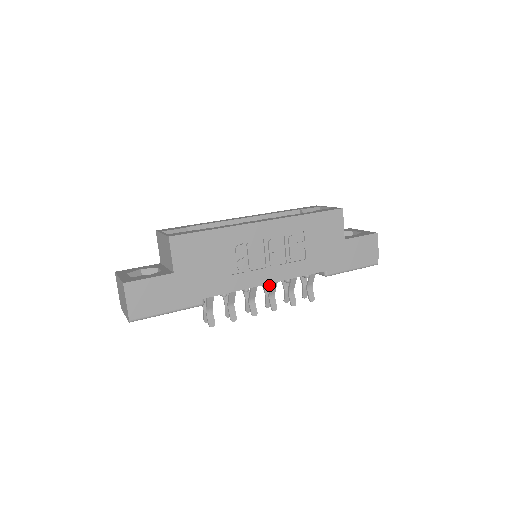
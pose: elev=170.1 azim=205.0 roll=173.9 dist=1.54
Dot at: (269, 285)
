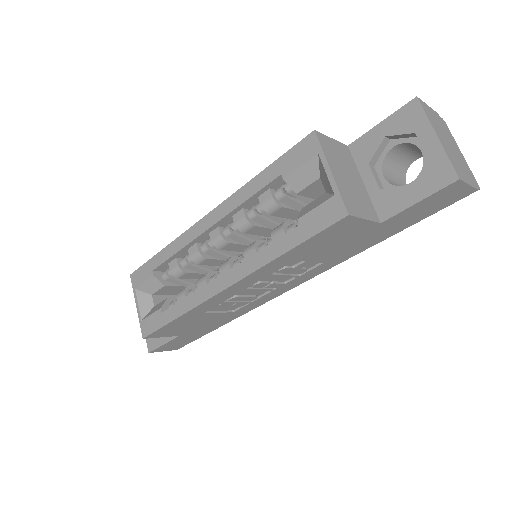
Dot at: (290, 288)
